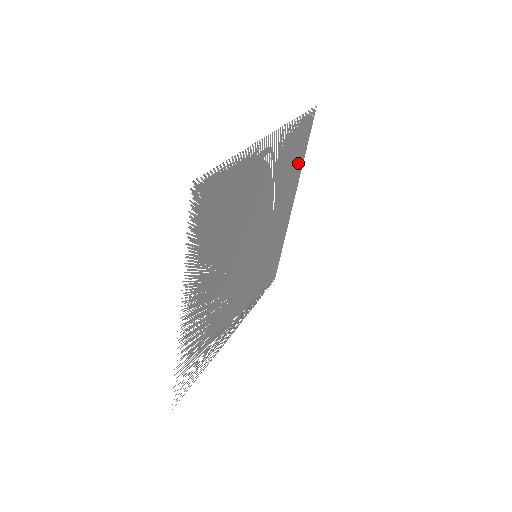
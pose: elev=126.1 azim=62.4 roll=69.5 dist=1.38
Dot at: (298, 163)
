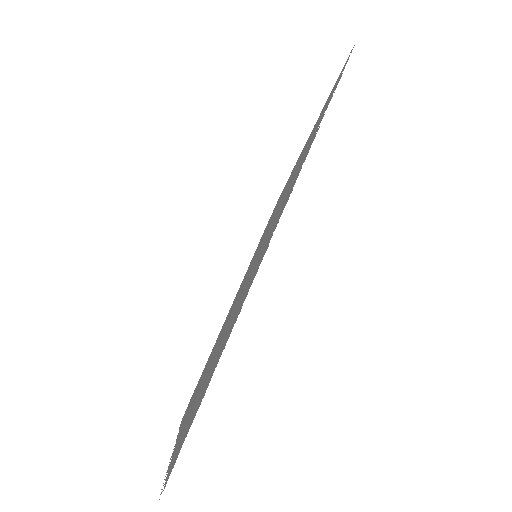
Dot at: occluded
